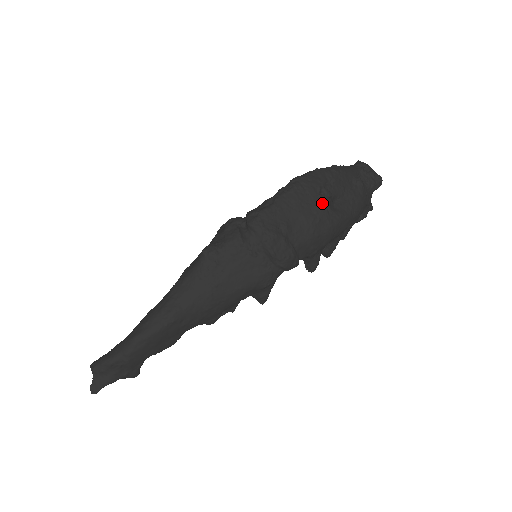
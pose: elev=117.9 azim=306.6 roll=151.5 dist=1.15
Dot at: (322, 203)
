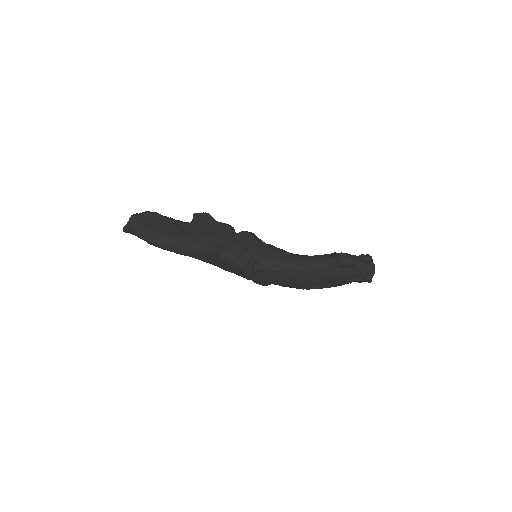
Dot at: (308, 284)
